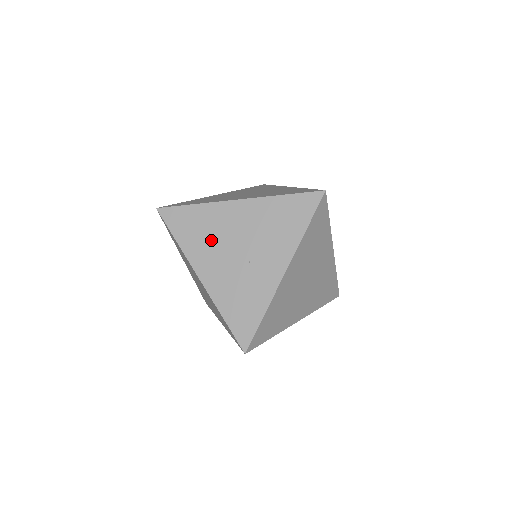
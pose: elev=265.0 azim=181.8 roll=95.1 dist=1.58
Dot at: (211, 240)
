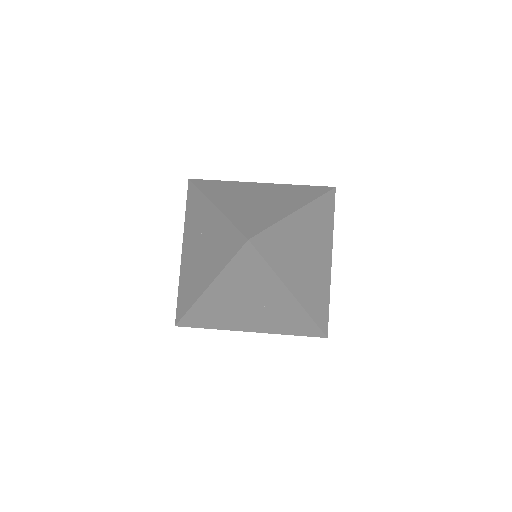
Dot at: (227, 315)
